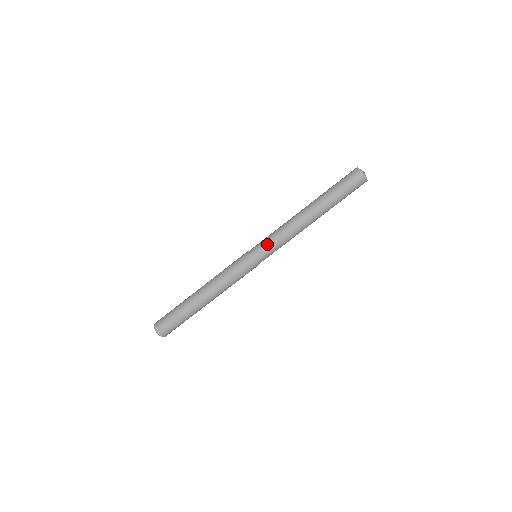
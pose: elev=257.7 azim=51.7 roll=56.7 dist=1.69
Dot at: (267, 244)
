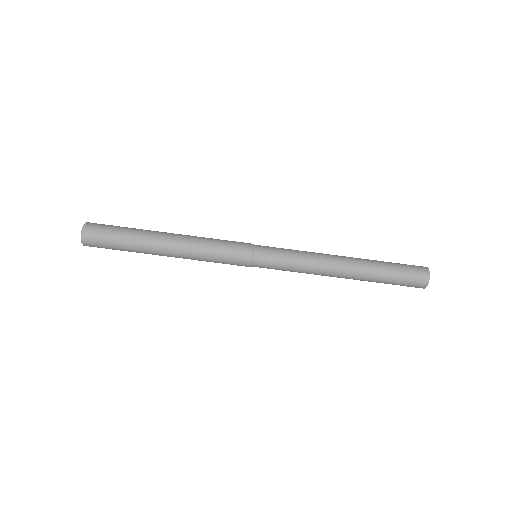
Dot at: (279, 263)
